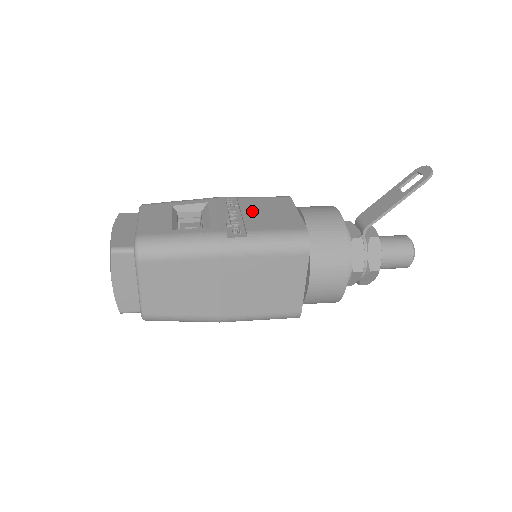
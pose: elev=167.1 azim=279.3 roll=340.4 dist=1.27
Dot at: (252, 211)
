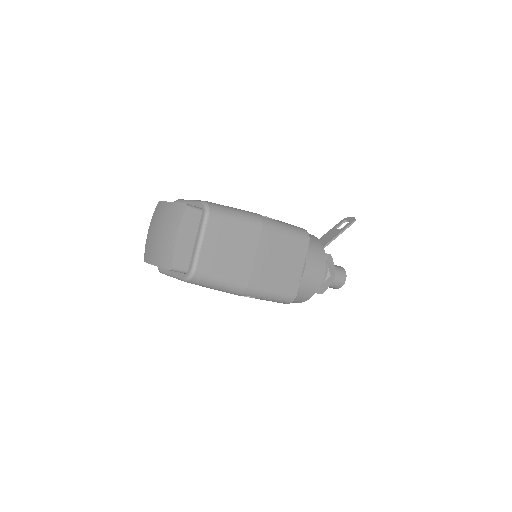
Dot at: occluded
